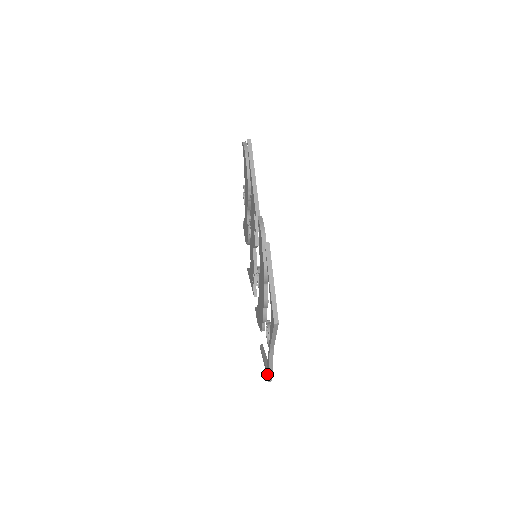
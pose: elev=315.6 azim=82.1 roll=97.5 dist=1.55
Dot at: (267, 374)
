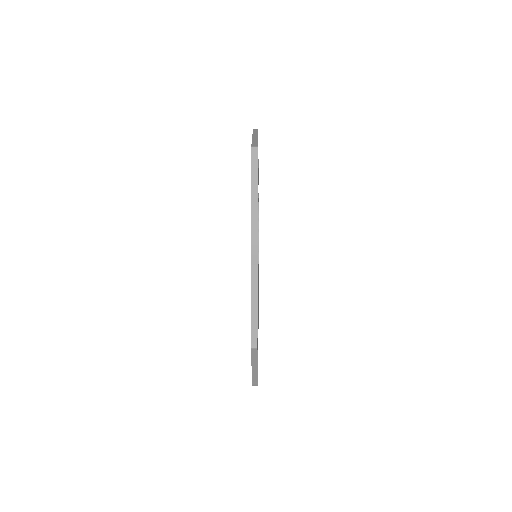
Dot at: occluded
